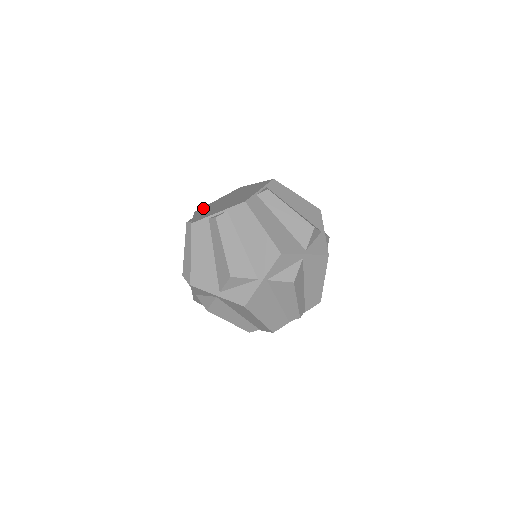
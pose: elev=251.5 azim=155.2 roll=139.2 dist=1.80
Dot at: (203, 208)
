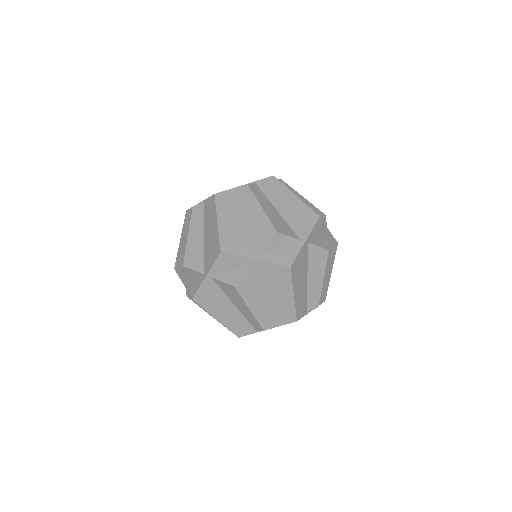
Dot at: occluded
